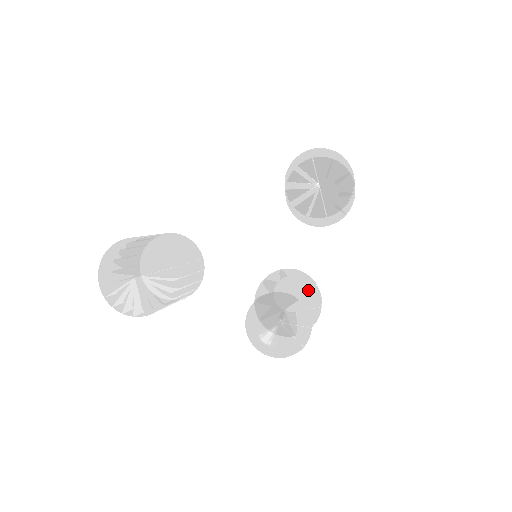
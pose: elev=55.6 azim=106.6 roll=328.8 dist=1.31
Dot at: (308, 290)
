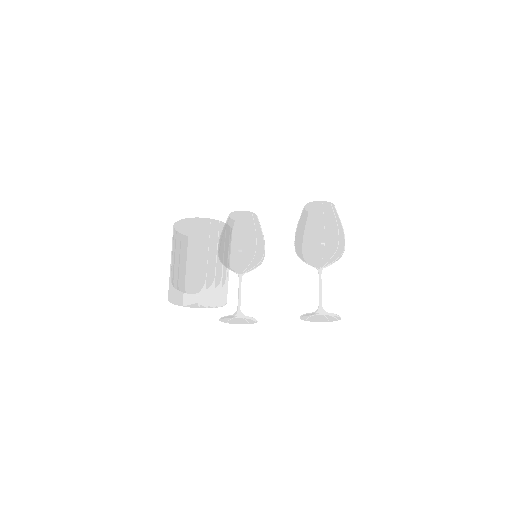
Dot at: occluded
